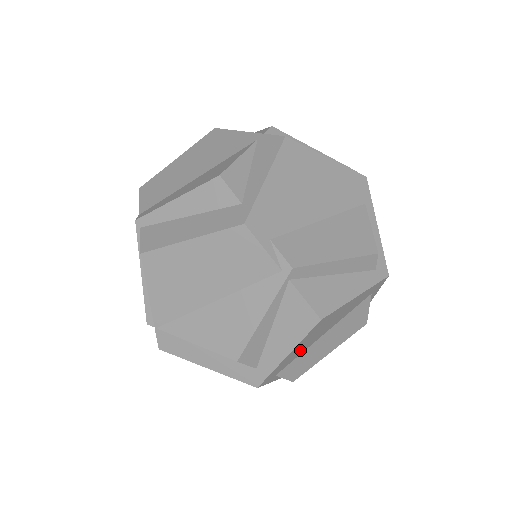
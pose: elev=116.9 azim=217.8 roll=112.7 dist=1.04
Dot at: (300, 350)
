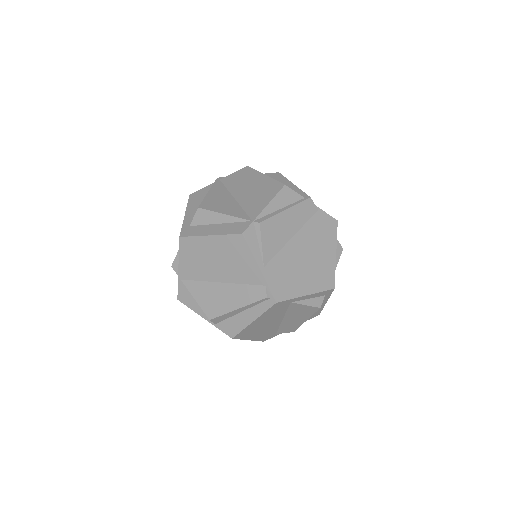
Dot at: occluded
